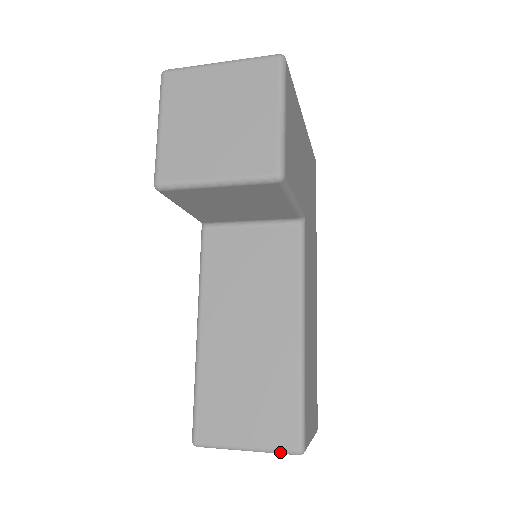
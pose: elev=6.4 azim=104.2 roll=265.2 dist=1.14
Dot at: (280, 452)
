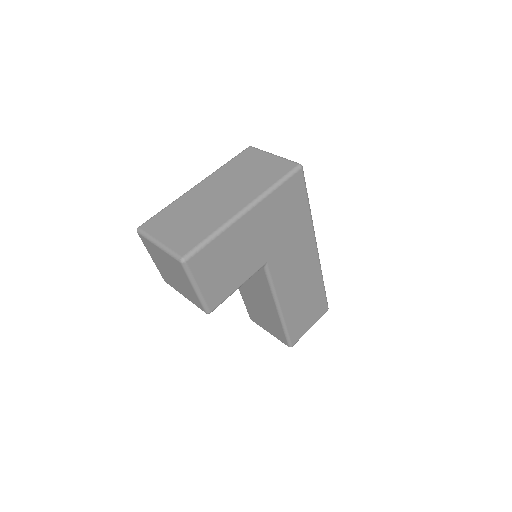
Dot at: (282, 342)
